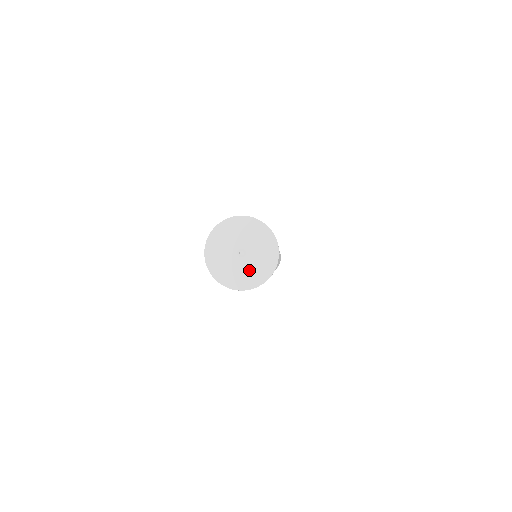
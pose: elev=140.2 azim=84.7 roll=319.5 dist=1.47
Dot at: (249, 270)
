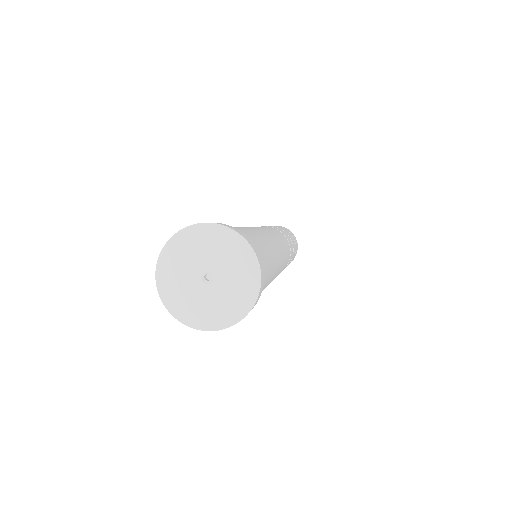
Dot at: (194, 300)
